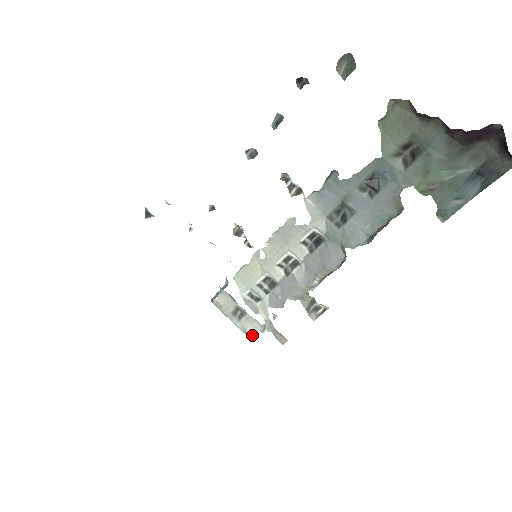
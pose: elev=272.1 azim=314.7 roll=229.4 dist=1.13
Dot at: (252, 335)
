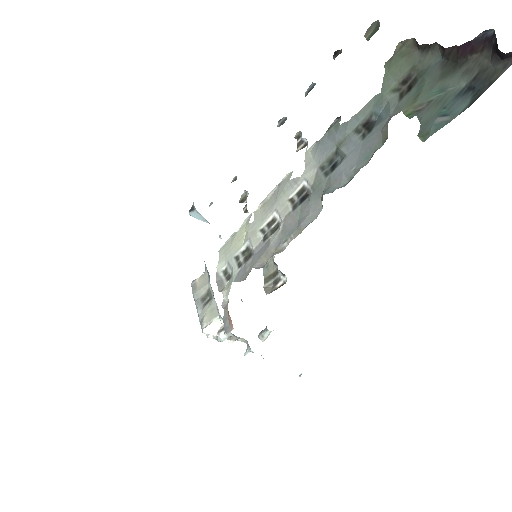
Dot at: (206, 326)
